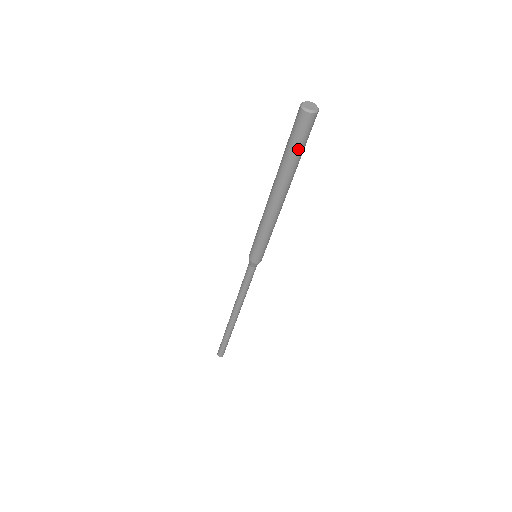
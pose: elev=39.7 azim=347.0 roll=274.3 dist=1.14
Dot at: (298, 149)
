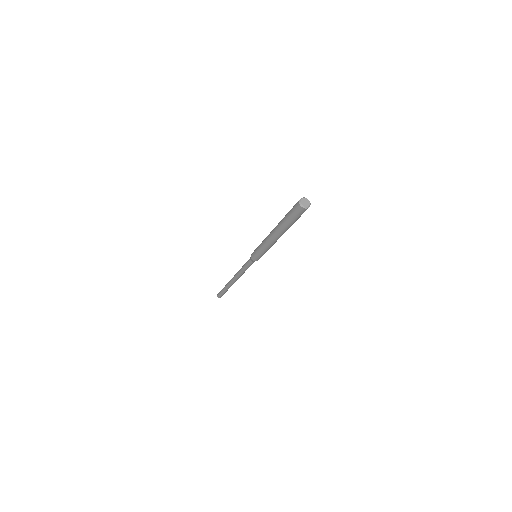
Dot at: (296, 220)
